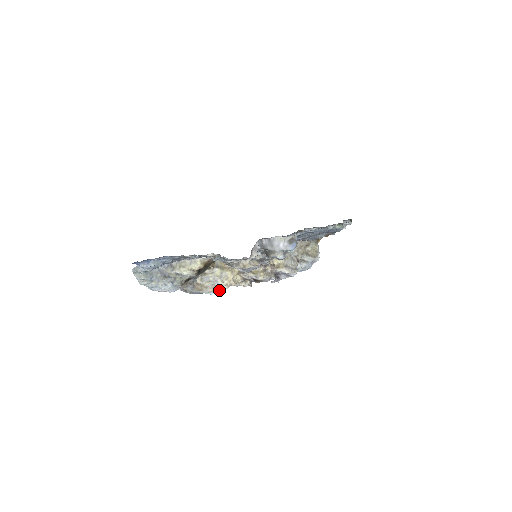
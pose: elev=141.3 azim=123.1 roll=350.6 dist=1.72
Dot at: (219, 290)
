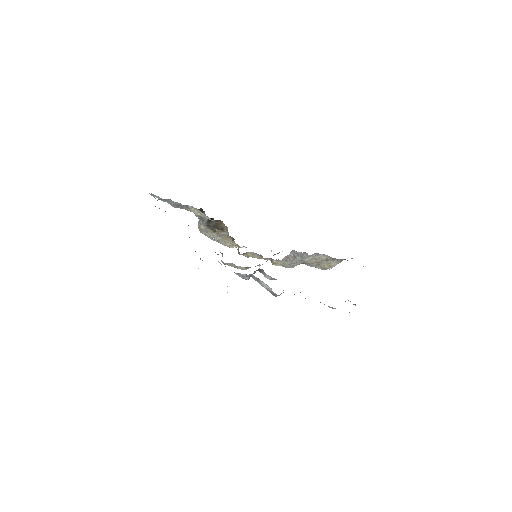
Dot at: occluded
